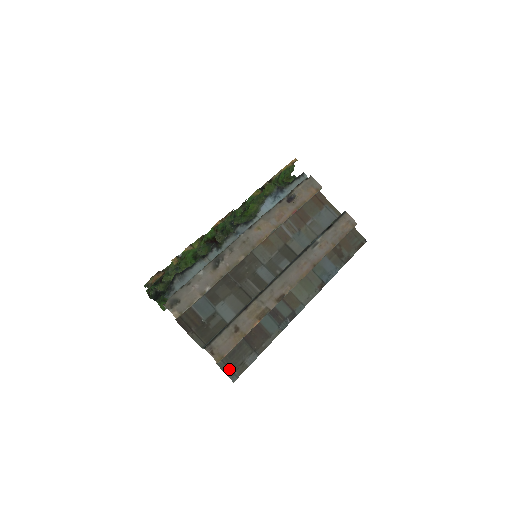
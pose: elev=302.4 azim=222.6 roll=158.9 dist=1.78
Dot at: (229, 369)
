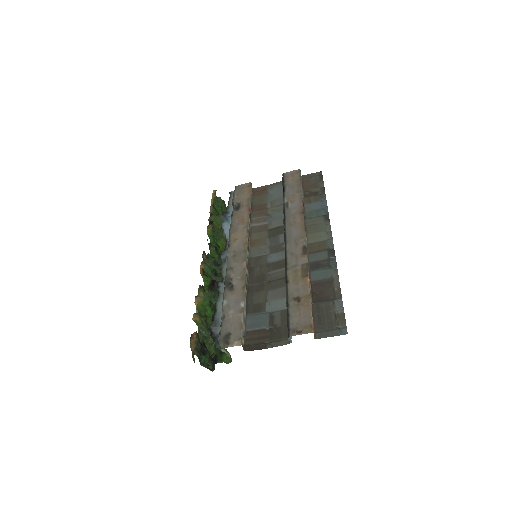
Dot at: (331, 331)
